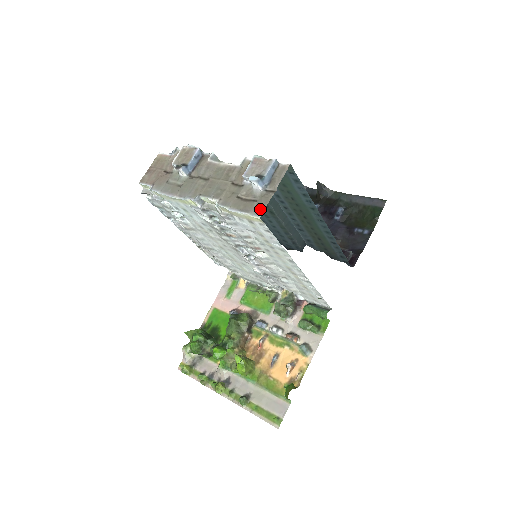
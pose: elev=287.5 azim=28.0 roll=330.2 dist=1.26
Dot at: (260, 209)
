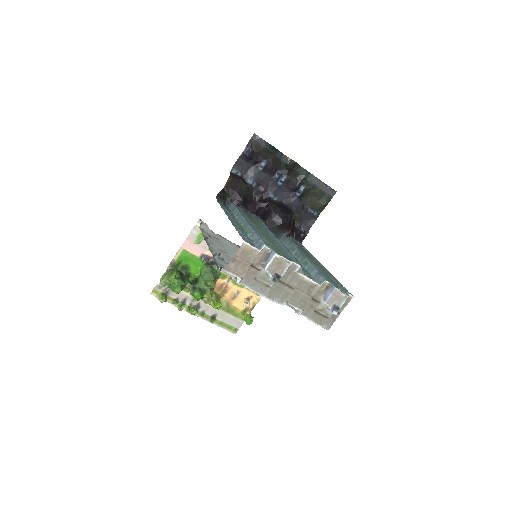
Dot at: (329, 325)
